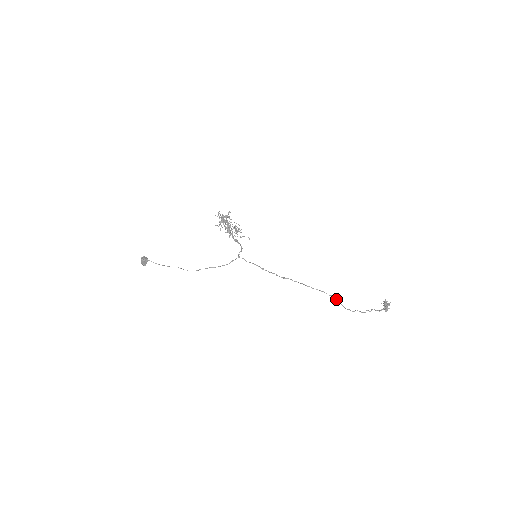
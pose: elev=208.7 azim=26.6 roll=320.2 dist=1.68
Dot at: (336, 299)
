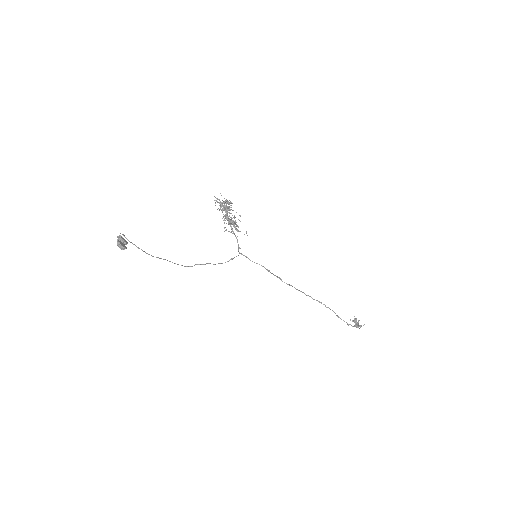
Dot at: (333, 311)
